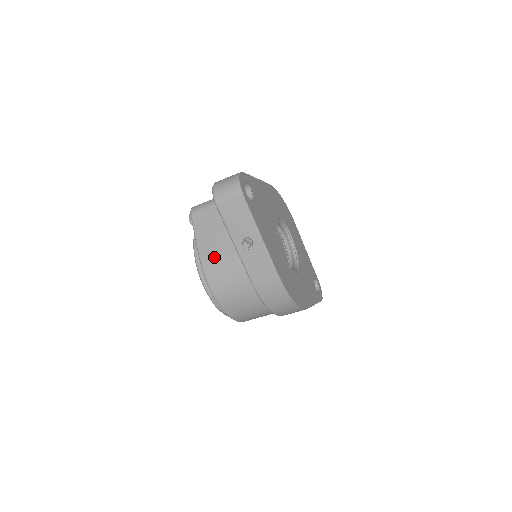
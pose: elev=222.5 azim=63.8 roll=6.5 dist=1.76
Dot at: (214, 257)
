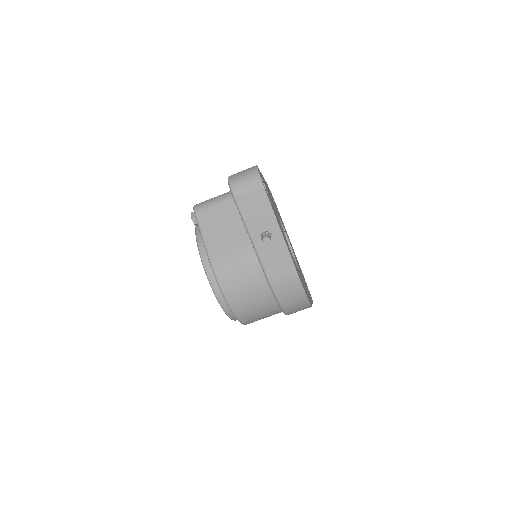
Dot at: (225, 255)
